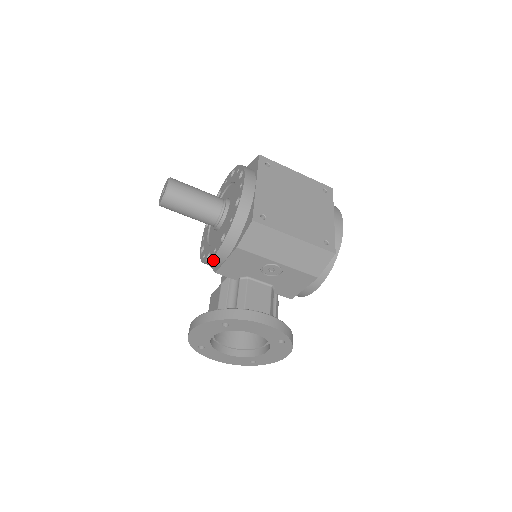
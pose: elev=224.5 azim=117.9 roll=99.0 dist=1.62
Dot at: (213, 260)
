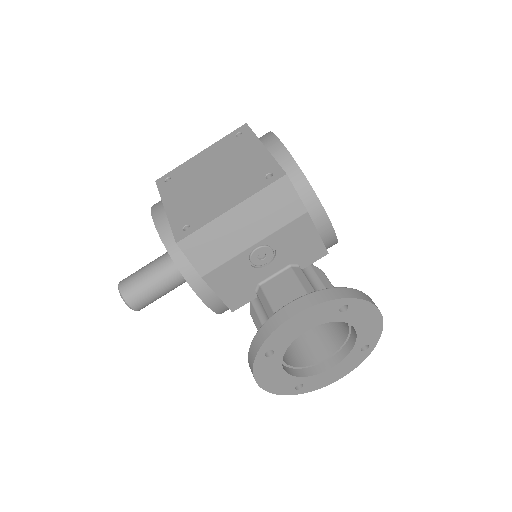
Dot at: (211, 306)
